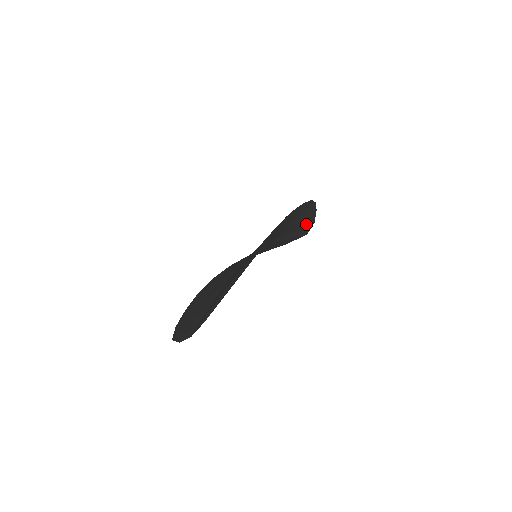
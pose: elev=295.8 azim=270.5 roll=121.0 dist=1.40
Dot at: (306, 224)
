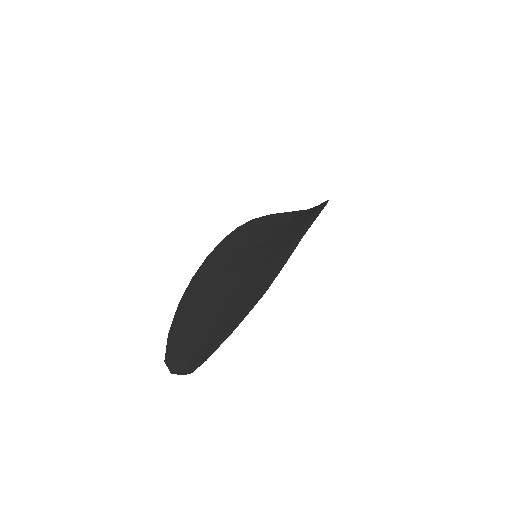
Dot at: occluded
